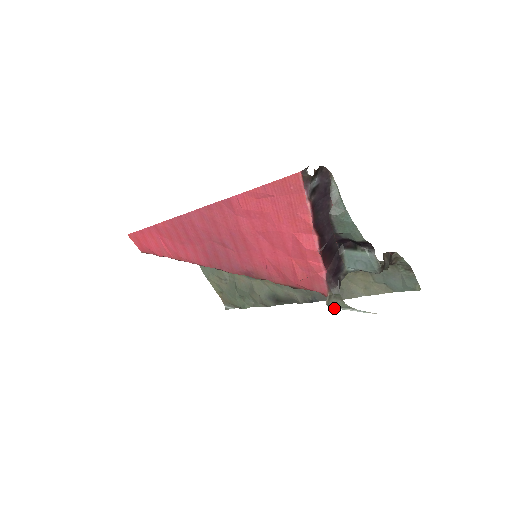
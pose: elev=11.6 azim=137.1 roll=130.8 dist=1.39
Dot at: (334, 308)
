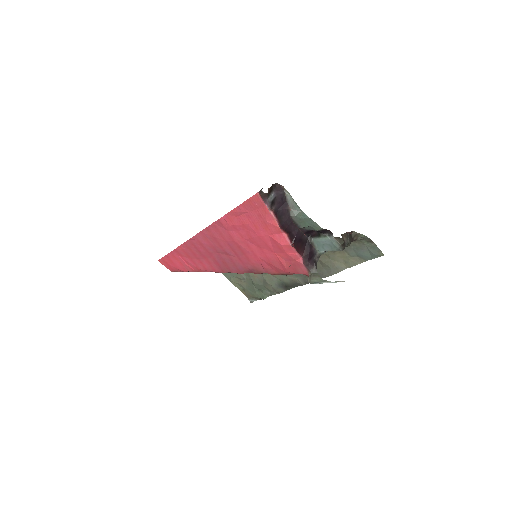
Dot at: occluded
